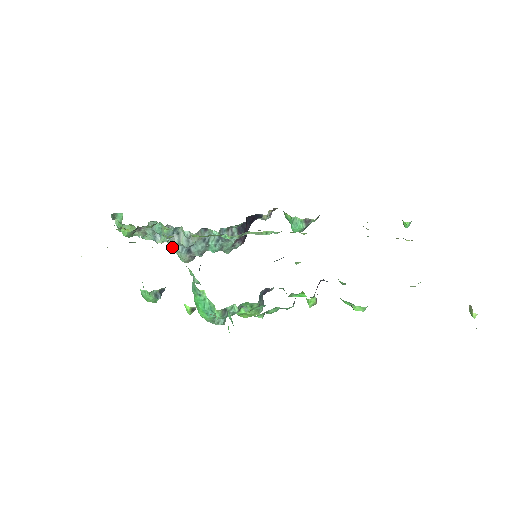
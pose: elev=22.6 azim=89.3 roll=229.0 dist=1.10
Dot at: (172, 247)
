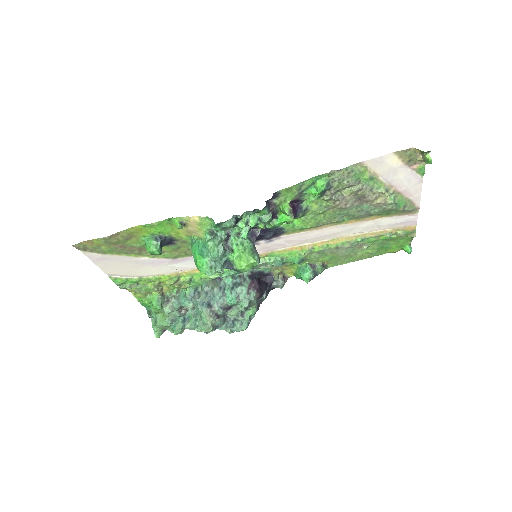
Dot at: (198, 321)
